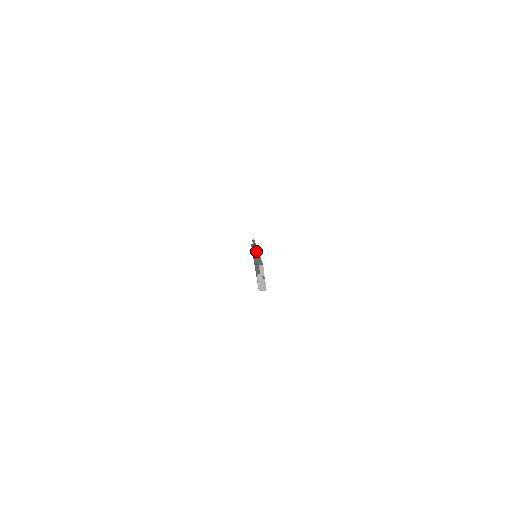
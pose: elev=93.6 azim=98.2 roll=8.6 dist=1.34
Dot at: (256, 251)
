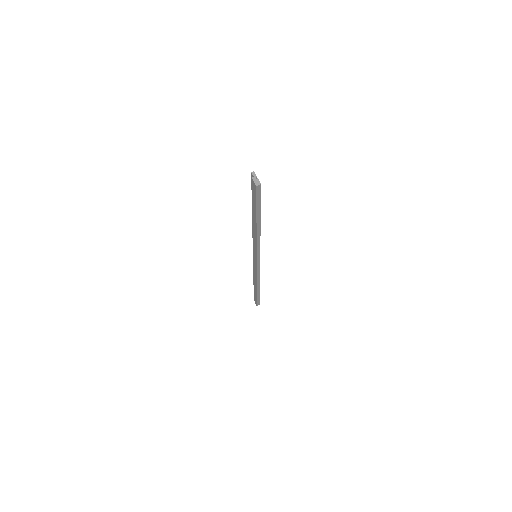
Dot at: occluded
